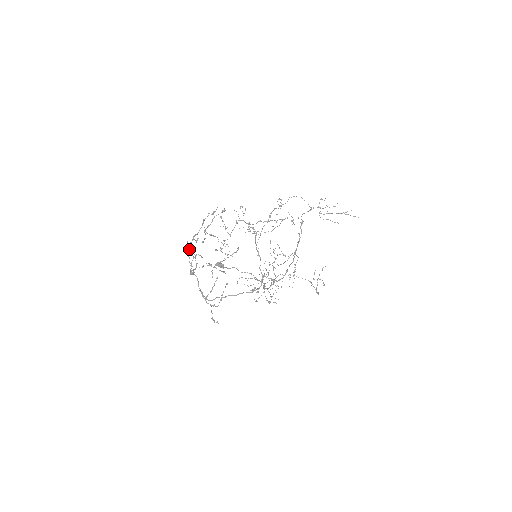
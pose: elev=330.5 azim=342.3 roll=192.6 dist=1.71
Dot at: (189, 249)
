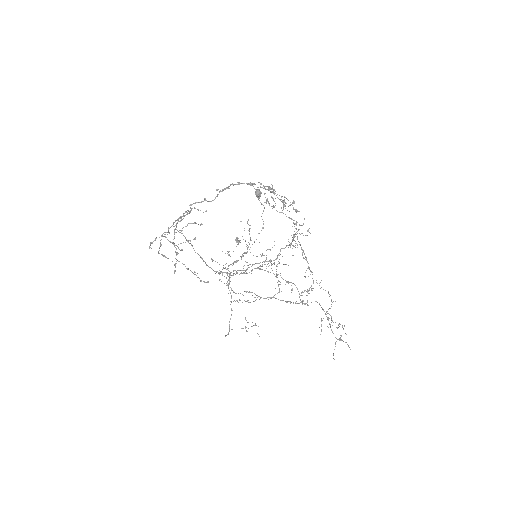
Dot at: (226, 188)
